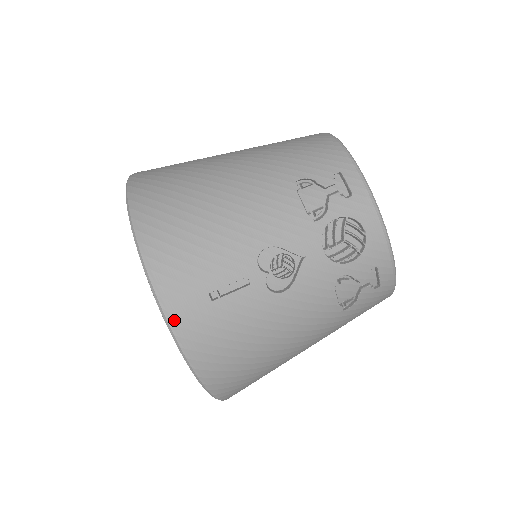
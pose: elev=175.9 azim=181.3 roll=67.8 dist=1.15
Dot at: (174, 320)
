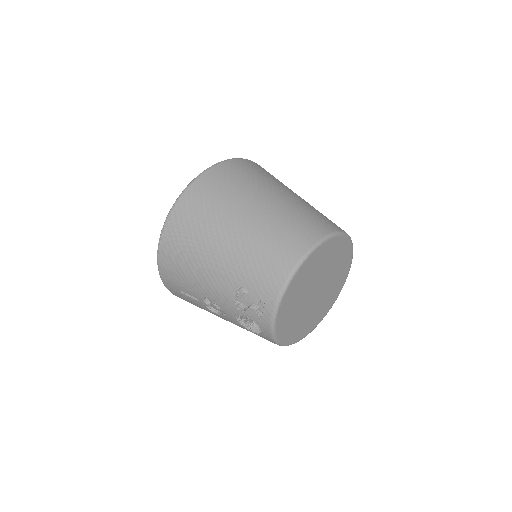
Dot at: (165, 285)
